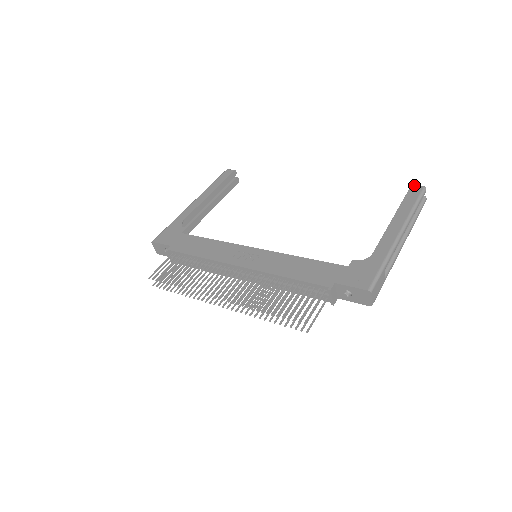
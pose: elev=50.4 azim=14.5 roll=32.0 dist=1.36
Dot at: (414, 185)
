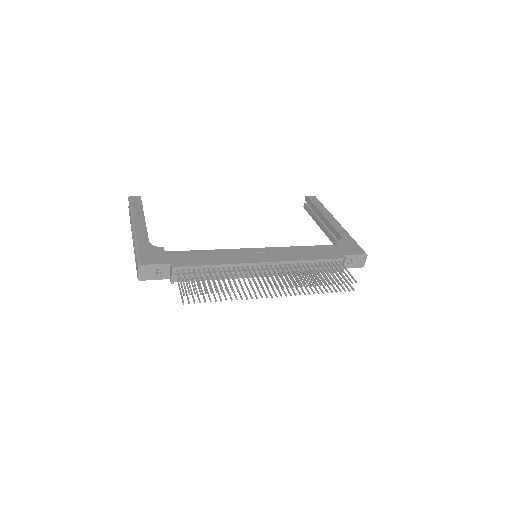
Dot at: occluded
